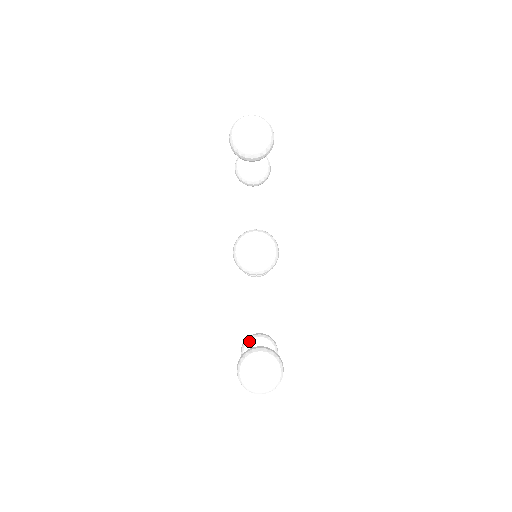
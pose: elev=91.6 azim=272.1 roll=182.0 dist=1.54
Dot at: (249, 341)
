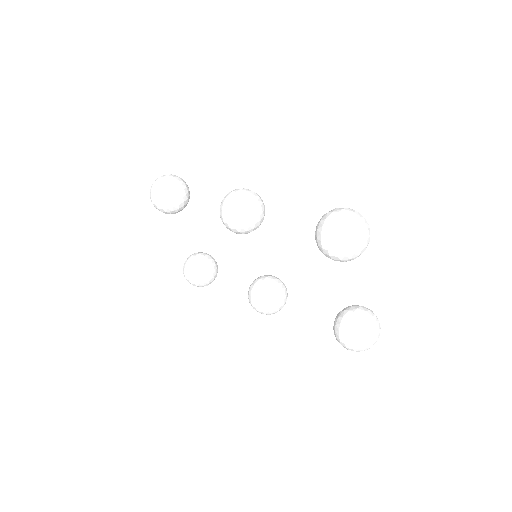
Dot at: (335, 322)
